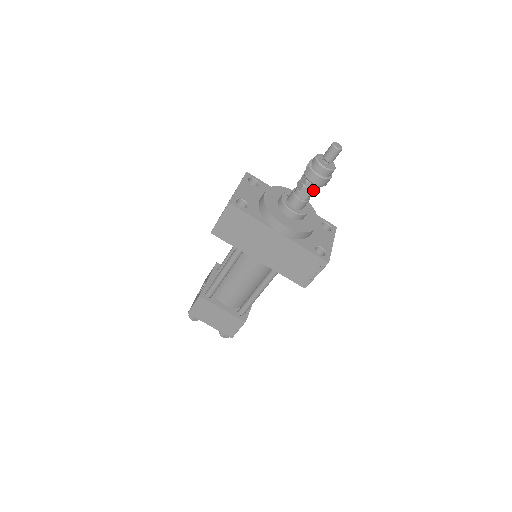
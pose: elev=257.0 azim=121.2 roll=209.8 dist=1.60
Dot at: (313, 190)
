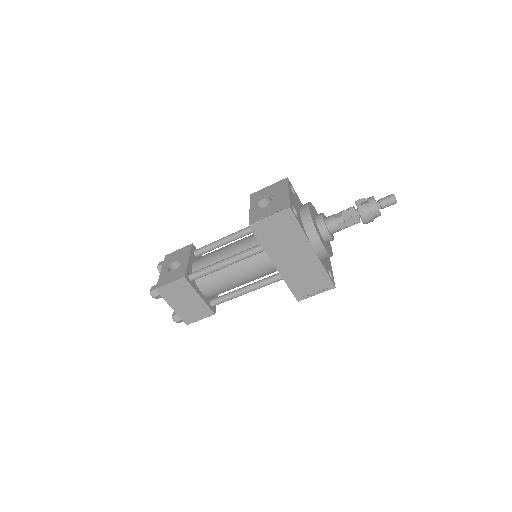
Dot at: (354, 224)
